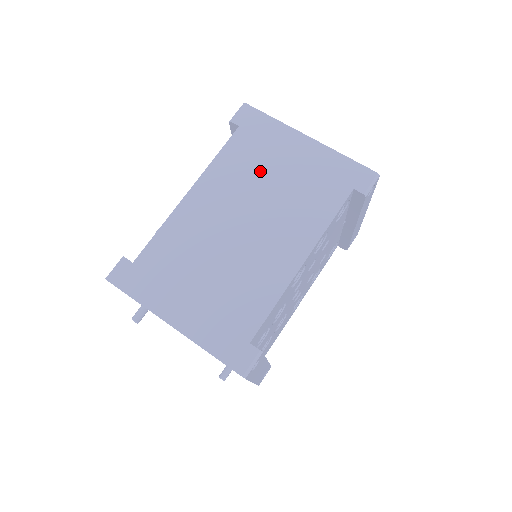
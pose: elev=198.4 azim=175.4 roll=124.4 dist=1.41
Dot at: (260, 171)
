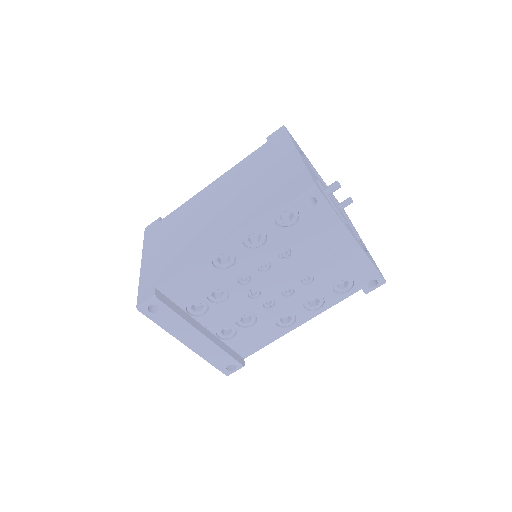
Dot at: (252, 174)
